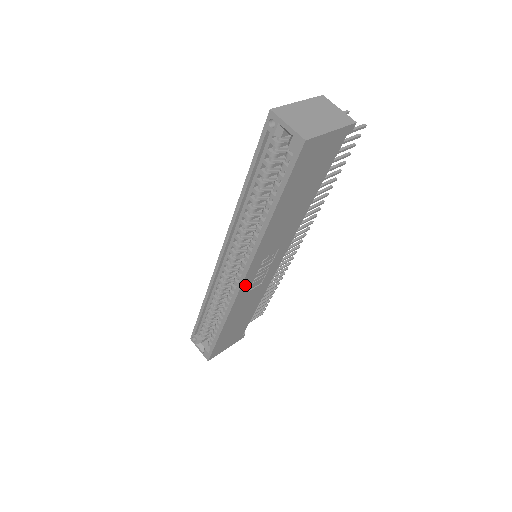
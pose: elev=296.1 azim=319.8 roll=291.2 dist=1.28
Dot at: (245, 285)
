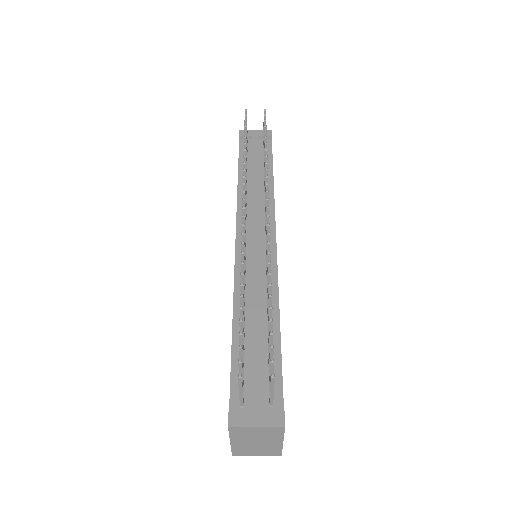
Dot at: occluded
